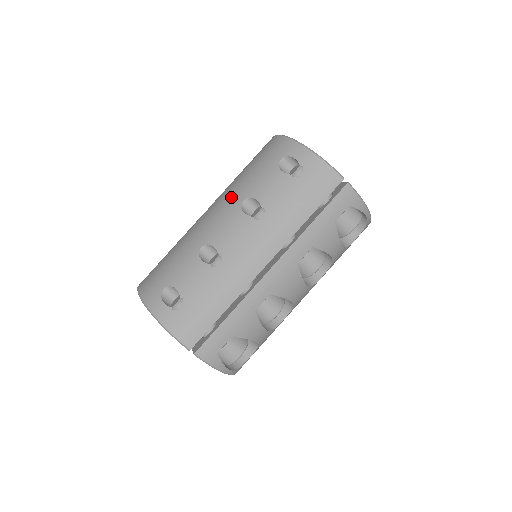
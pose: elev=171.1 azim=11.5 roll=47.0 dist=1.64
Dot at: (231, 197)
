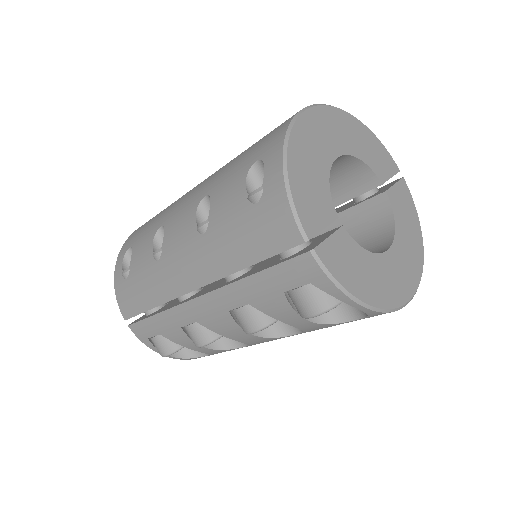
Dot at: (209, 180)
